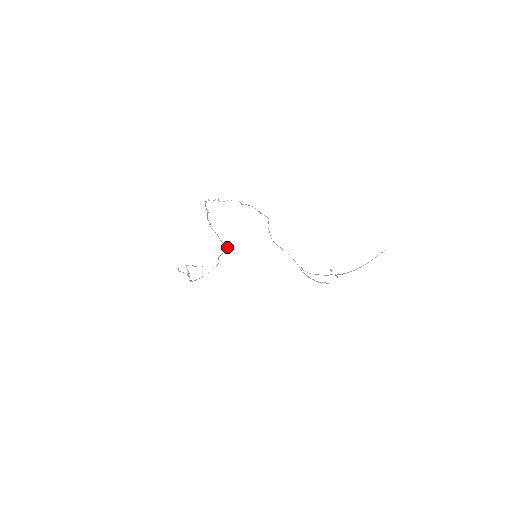
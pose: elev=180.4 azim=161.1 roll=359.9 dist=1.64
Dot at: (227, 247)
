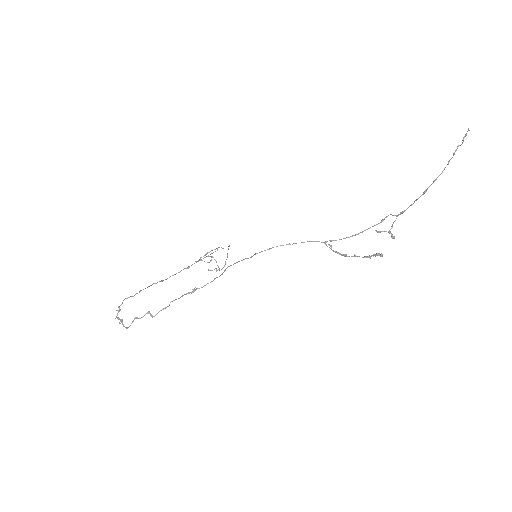
Dot at: occluded
